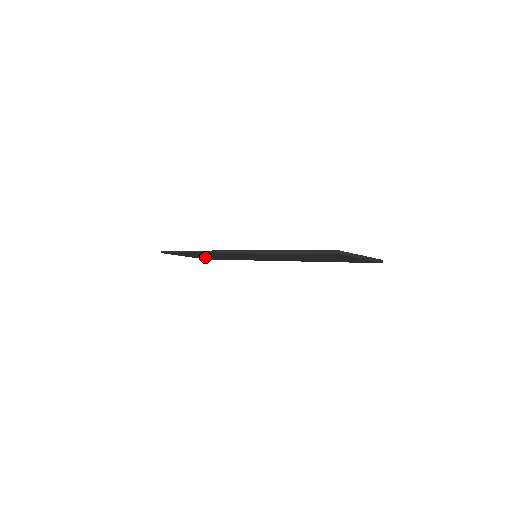
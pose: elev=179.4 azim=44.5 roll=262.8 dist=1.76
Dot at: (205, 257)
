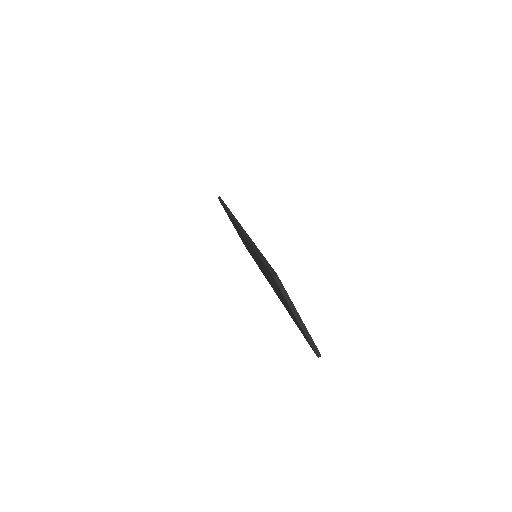
Dot at: occluded
